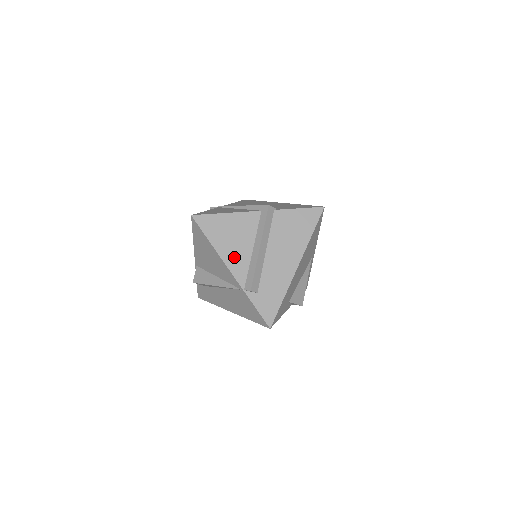
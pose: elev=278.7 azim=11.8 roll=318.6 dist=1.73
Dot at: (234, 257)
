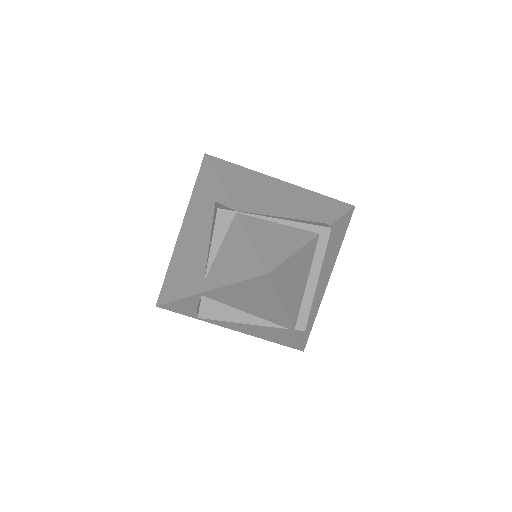
Dot at: (293, 301)
